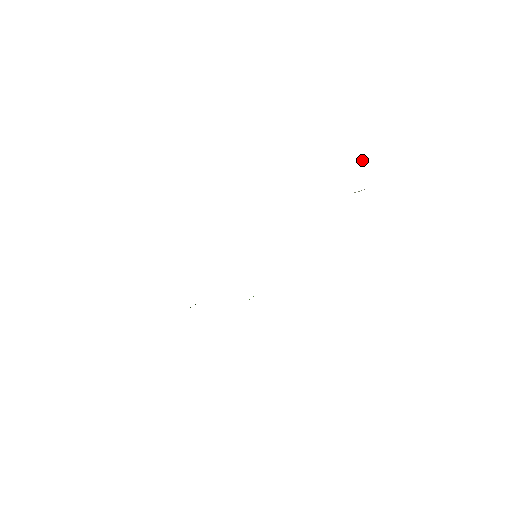
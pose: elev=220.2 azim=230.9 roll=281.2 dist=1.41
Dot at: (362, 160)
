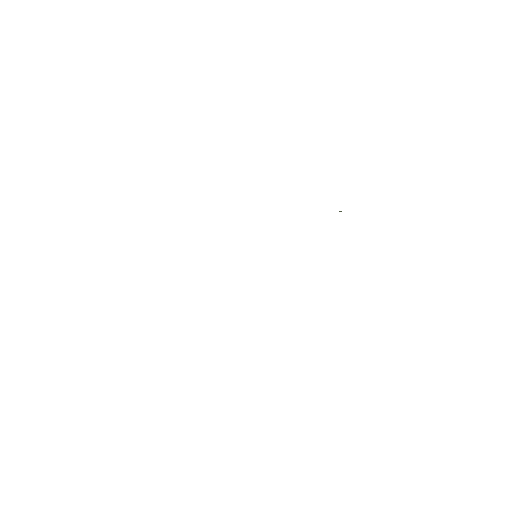
Dot at: occluded
